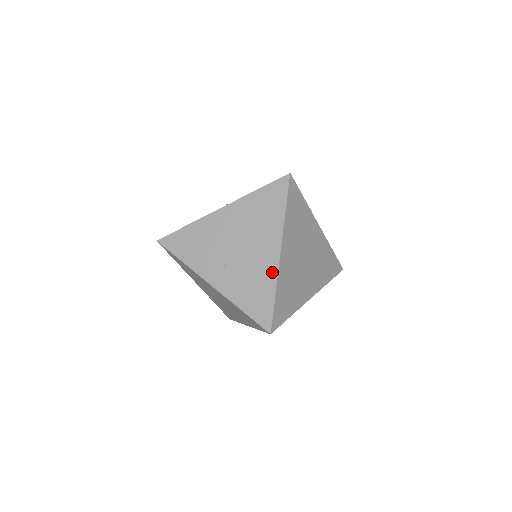
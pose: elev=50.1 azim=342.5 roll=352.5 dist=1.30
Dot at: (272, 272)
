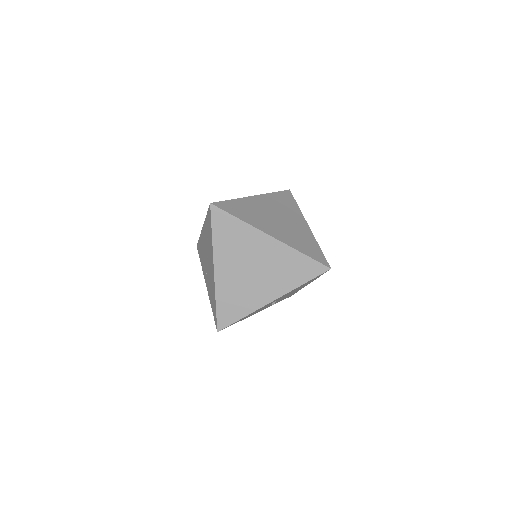
Dot at: (214, 285)
